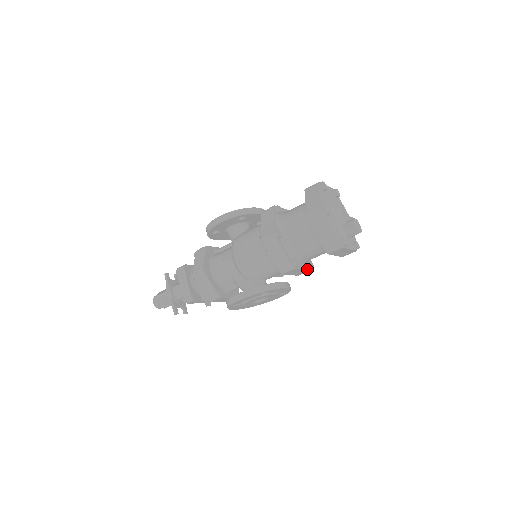
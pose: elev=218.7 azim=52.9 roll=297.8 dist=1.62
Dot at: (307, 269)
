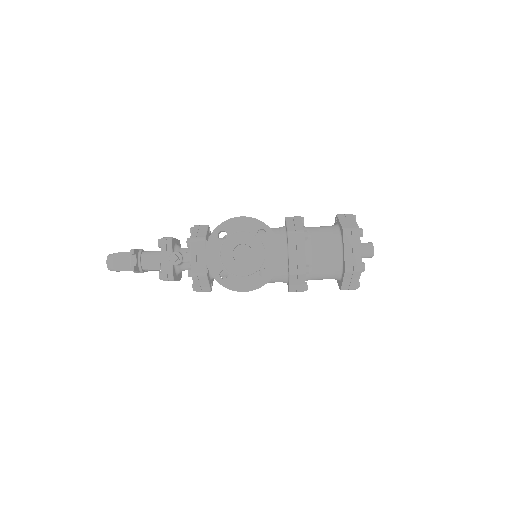
Dot at: (305, 262)
